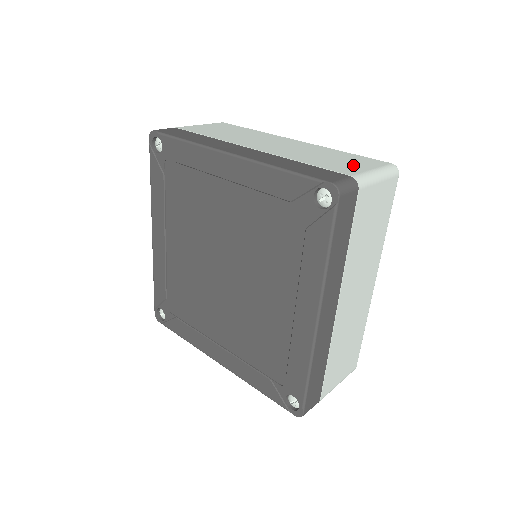
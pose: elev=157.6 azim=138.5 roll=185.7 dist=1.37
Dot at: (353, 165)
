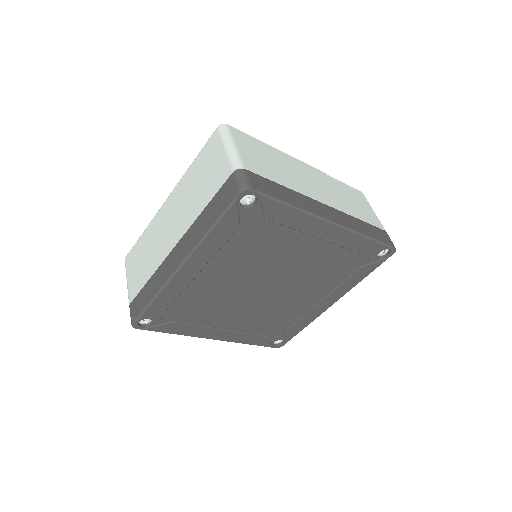
Dot at: (215, 164)
